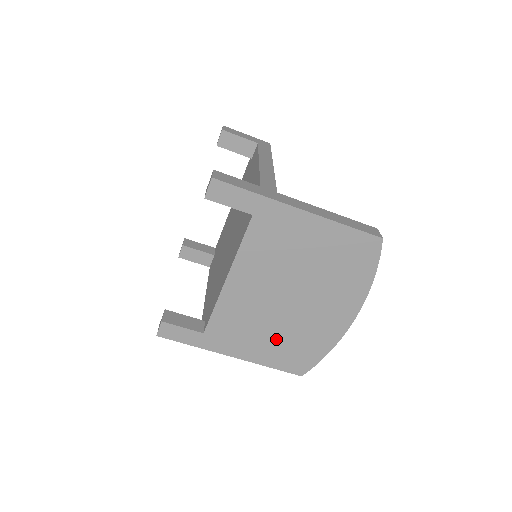
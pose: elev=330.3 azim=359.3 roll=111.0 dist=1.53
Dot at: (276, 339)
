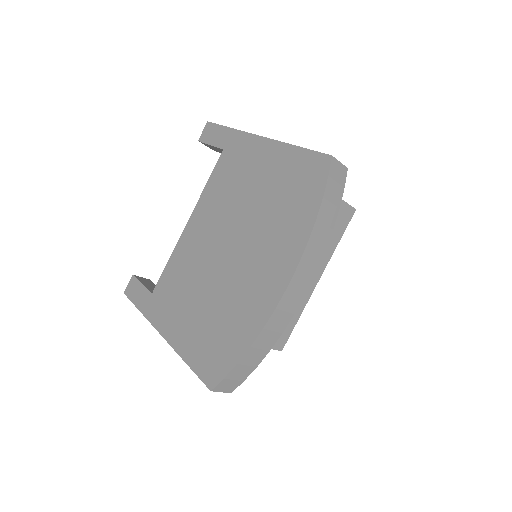
Dot at: (202, 312)
